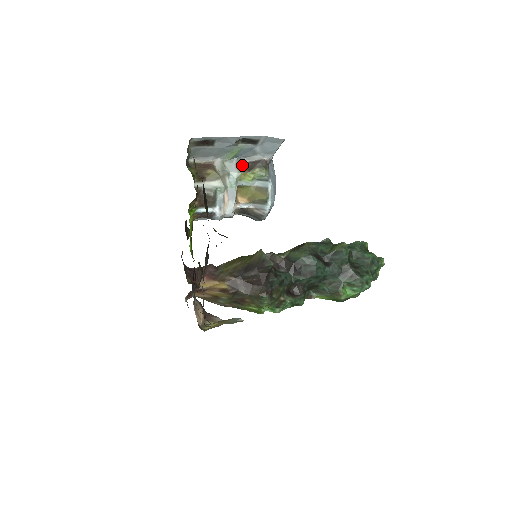
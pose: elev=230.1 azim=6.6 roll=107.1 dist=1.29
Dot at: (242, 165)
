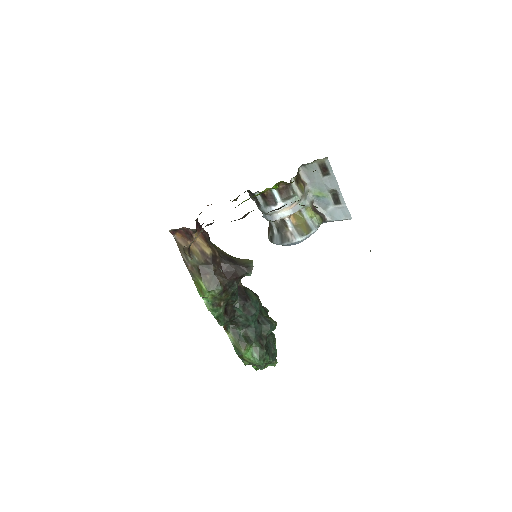
Dot at: (313, 205)
